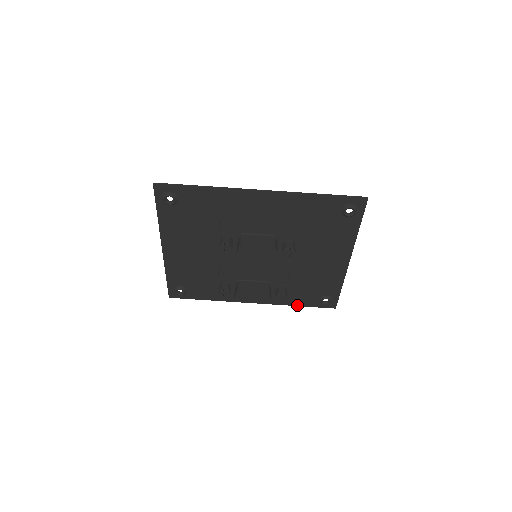
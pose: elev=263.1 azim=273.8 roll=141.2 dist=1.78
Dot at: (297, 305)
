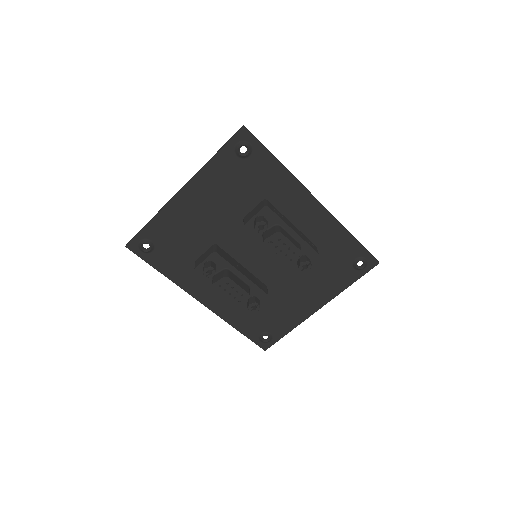
Dot at: (237, 329)
